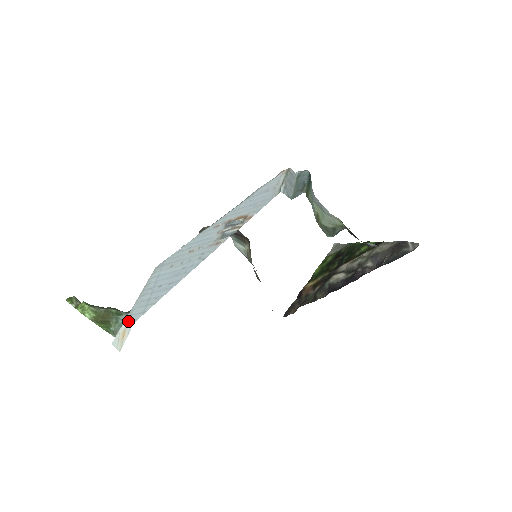
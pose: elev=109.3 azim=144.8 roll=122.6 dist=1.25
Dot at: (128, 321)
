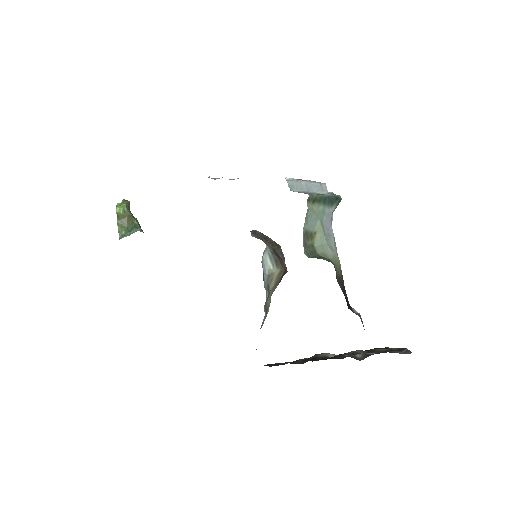
Dot at: occluded
